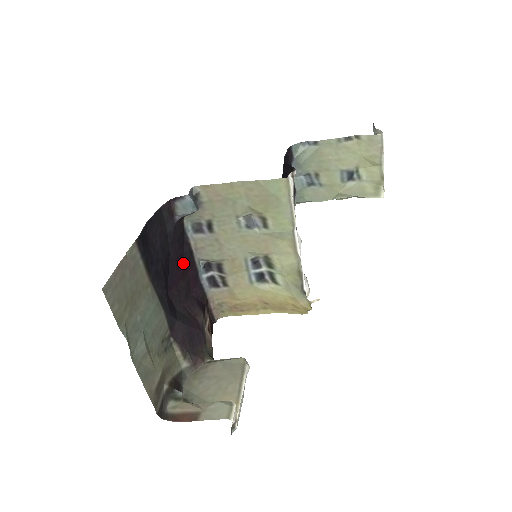
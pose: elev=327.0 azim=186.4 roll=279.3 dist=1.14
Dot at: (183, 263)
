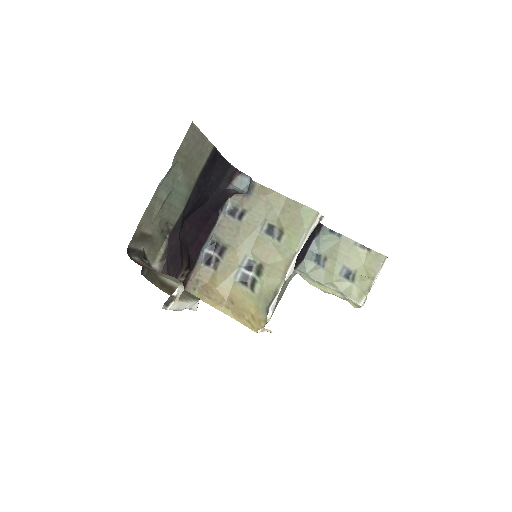
Dot at: (205, 222)
